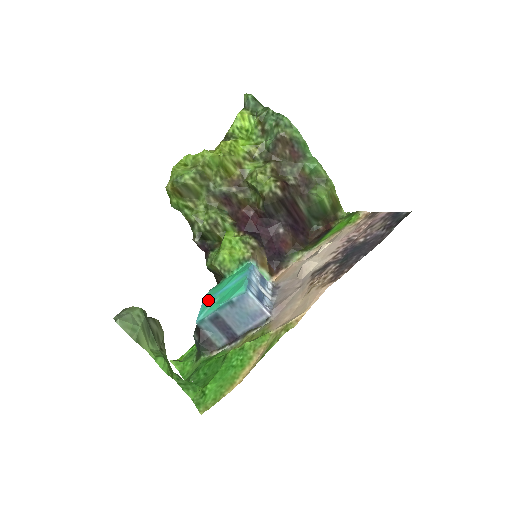
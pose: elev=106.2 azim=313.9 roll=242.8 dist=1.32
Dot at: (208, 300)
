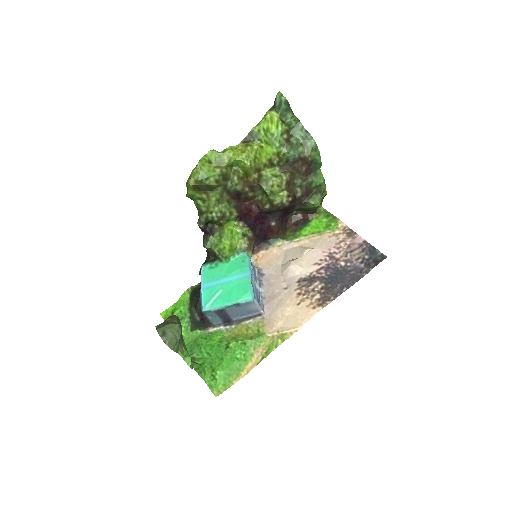
Dot at: (209, 286)
